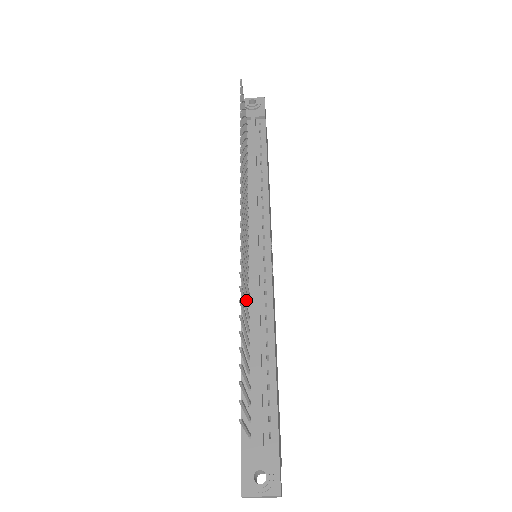
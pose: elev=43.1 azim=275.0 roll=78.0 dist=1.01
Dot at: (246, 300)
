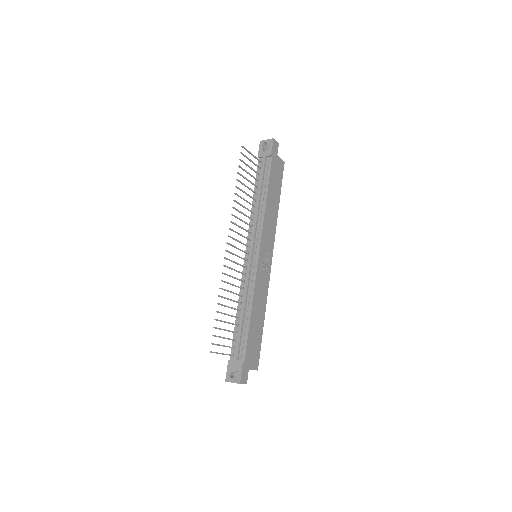
Dot at: (238, 287)
